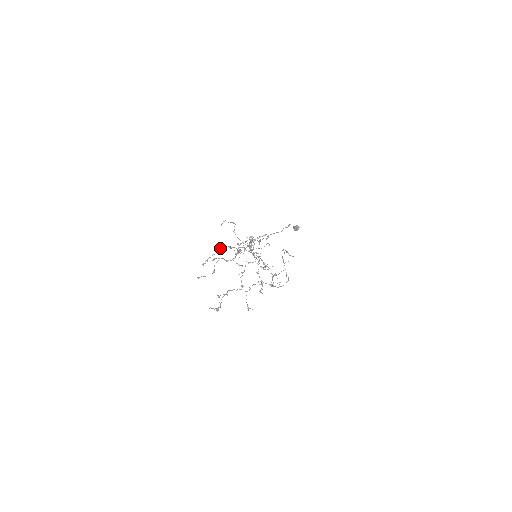
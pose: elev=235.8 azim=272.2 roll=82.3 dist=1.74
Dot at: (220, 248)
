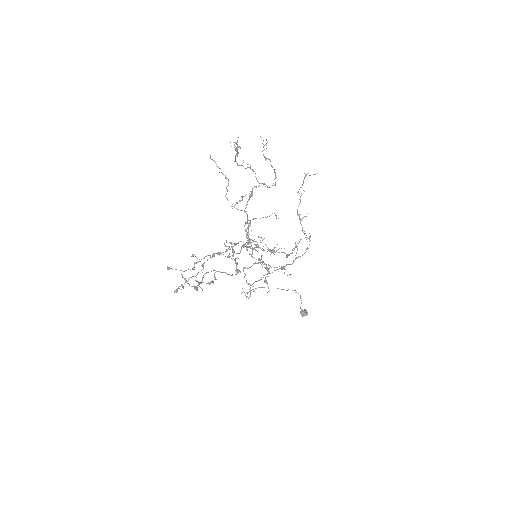
Dot at: (203, 267)
